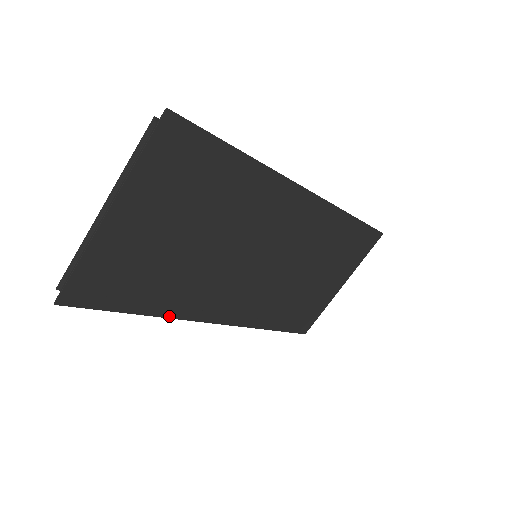
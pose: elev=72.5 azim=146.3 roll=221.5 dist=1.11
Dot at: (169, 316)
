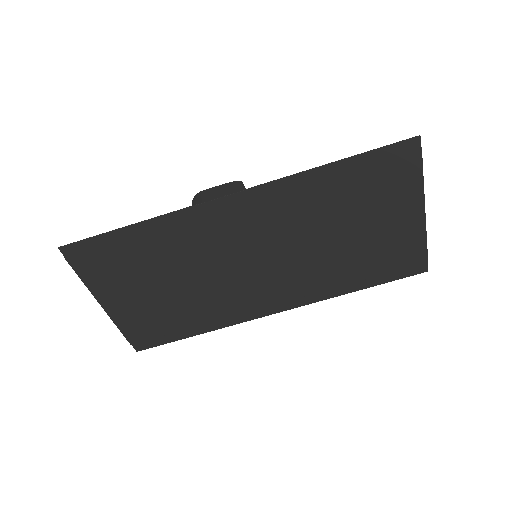
Dot at: (224, 326)
